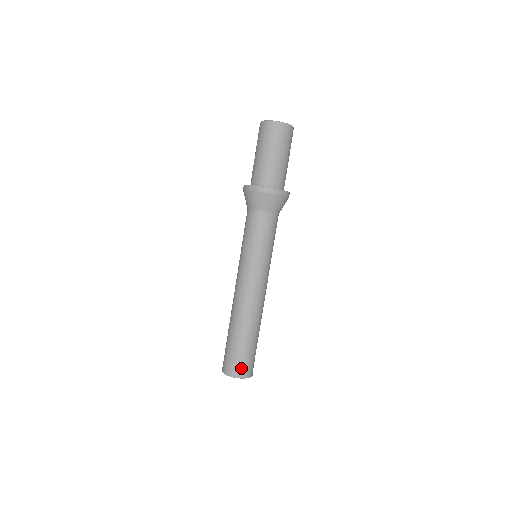
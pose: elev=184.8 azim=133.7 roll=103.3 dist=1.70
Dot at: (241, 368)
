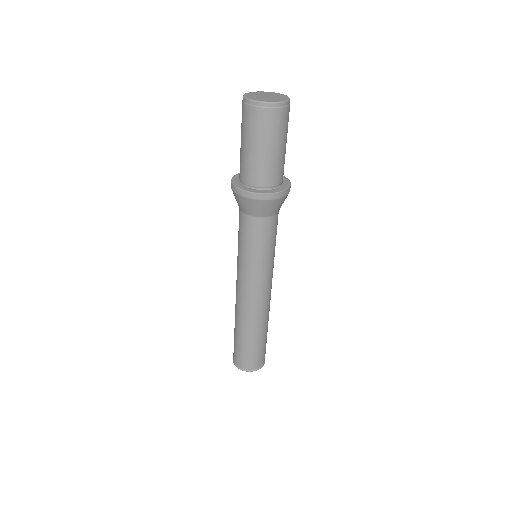
Dot at: (243, 362)
